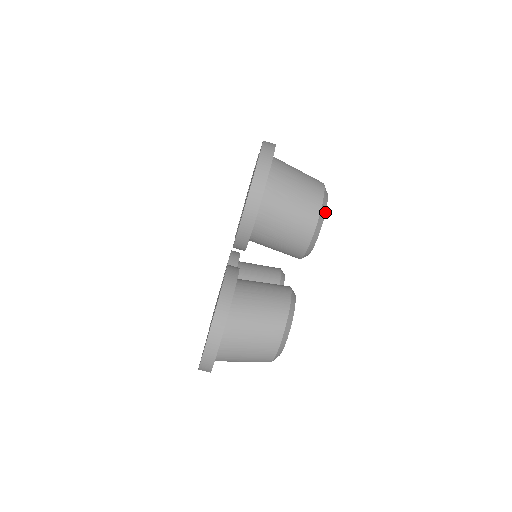
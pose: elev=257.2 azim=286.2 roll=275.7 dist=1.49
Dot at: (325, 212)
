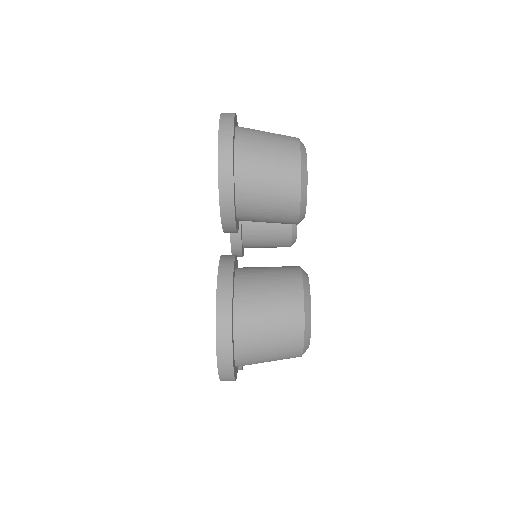
Dot at: occluded
